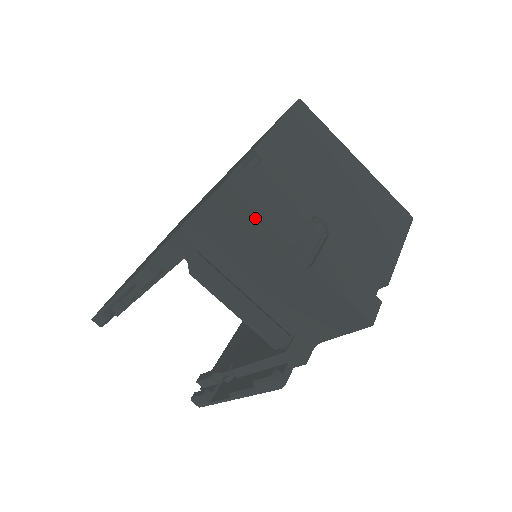
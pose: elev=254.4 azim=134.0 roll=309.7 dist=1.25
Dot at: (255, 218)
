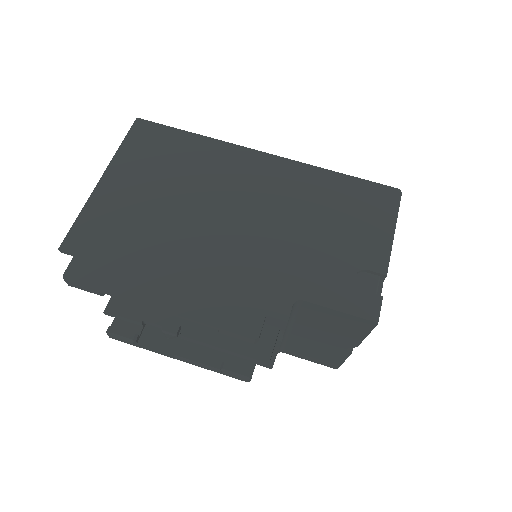
Dot at: (362, 334)
